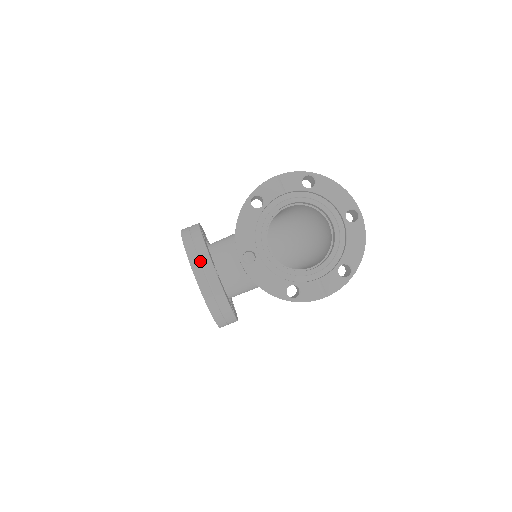
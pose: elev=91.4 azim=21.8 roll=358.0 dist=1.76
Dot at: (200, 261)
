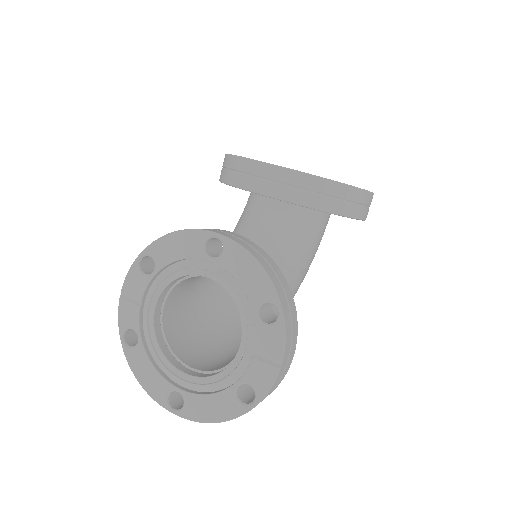
Dot at: occluded
